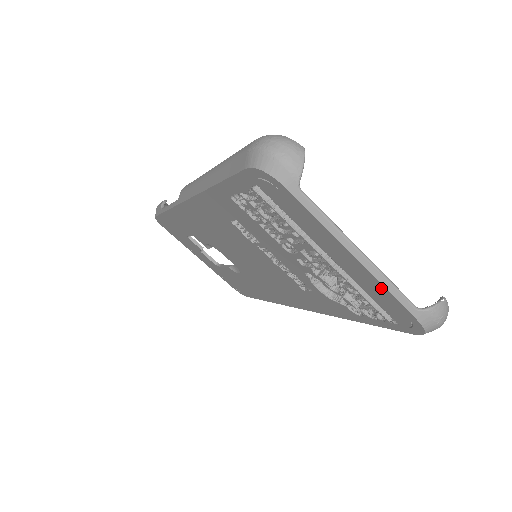
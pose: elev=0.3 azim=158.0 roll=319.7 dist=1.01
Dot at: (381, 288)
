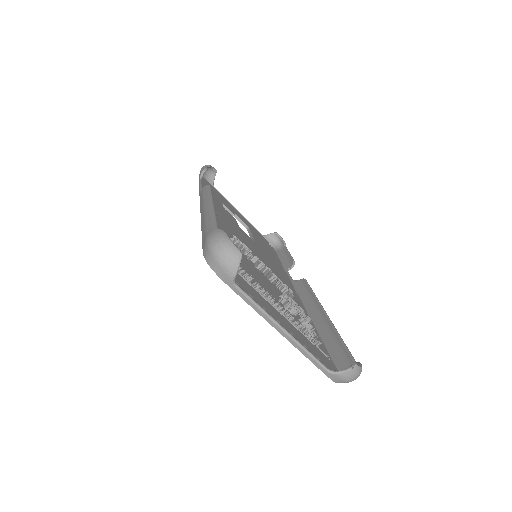
Dot at: (302, 351)
